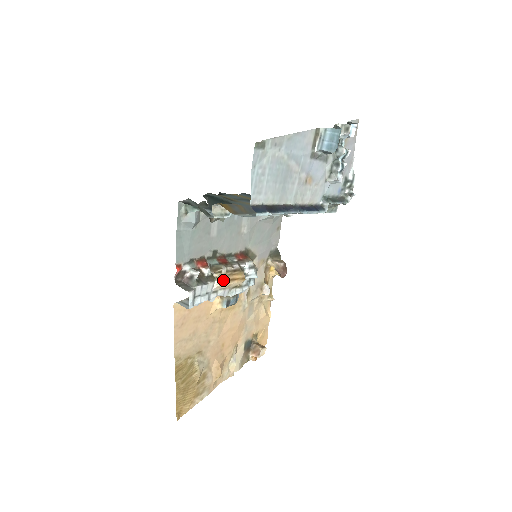
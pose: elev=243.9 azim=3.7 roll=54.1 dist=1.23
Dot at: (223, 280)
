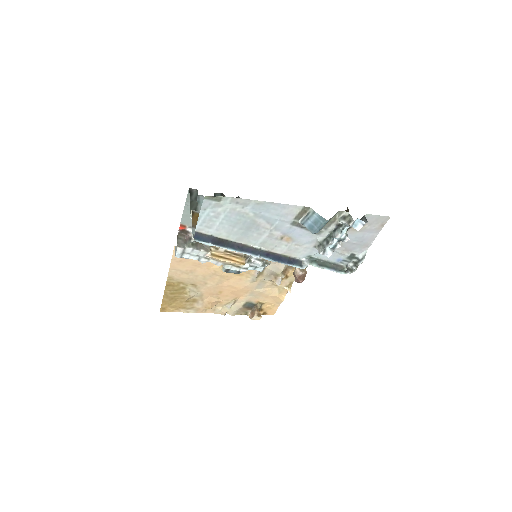
Dot at: (217, 255)
